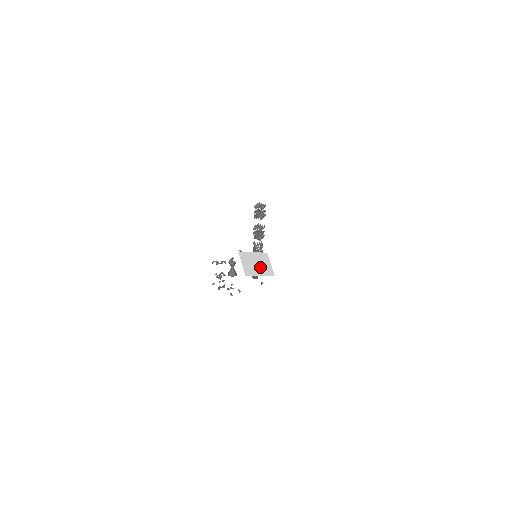
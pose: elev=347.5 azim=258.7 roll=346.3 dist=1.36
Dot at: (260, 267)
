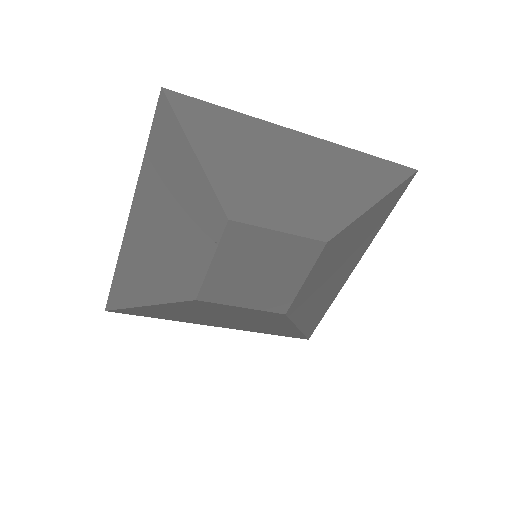
Dot at: occluded
